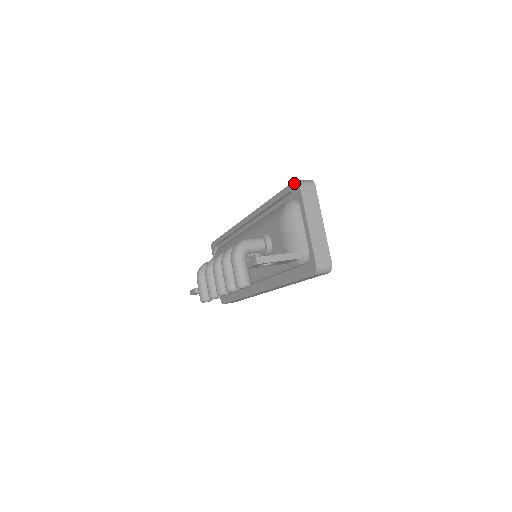
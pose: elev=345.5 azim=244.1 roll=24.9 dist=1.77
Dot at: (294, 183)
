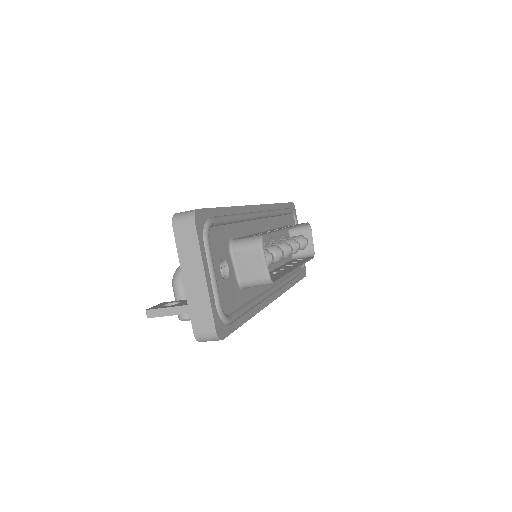
Dot at: occluded
